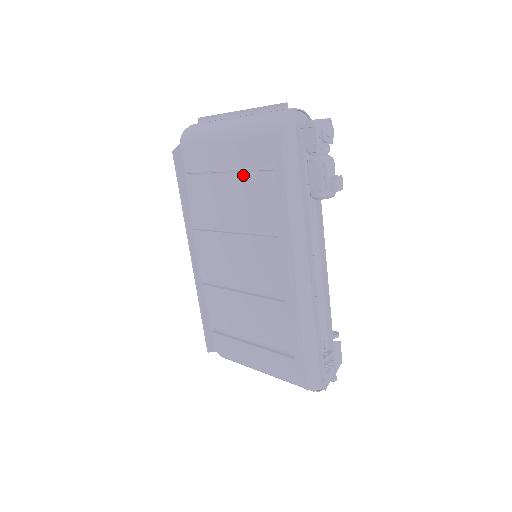
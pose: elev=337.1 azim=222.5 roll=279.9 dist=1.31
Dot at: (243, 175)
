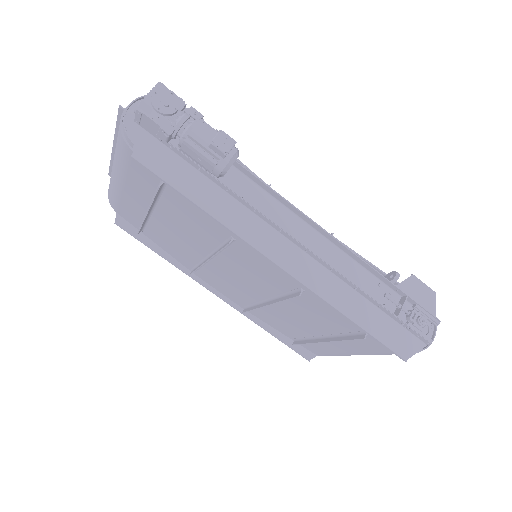
Dot at: (159, 205)
